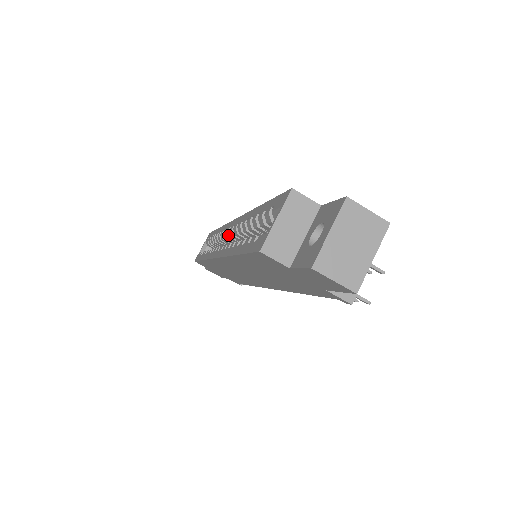
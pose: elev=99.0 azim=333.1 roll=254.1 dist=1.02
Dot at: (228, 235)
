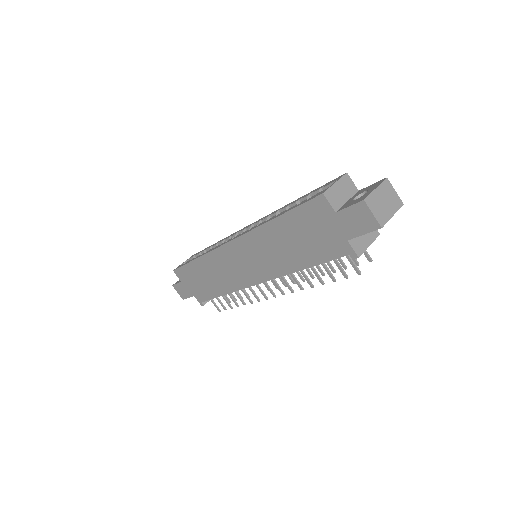
Dot at: occluded
